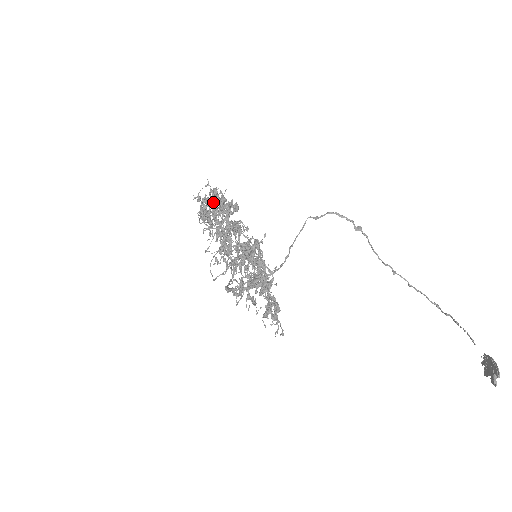
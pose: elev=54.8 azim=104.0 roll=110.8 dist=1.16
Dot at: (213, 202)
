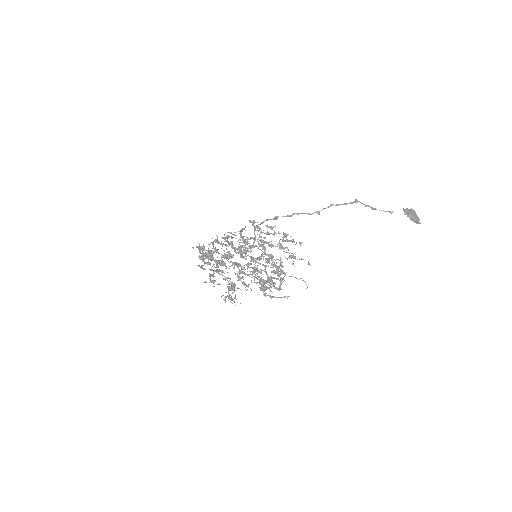
Dot at: occluded
